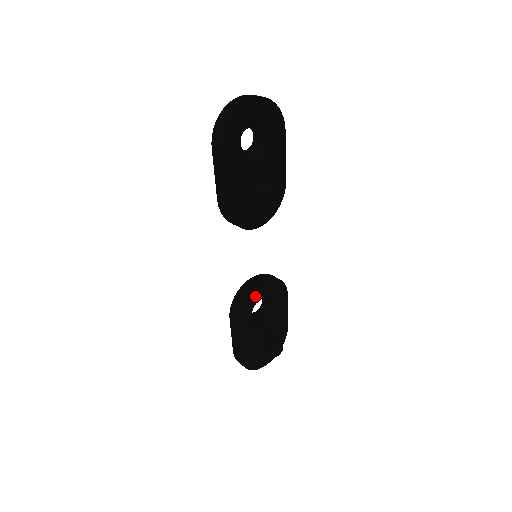
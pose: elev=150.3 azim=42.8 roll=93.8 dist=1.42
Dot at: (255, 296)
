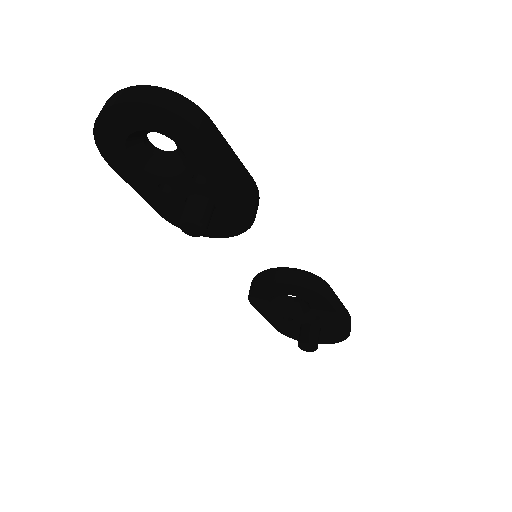
Dot at: (266, 291)
